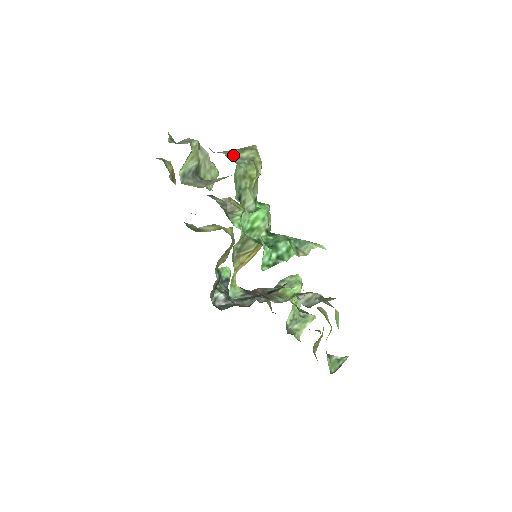
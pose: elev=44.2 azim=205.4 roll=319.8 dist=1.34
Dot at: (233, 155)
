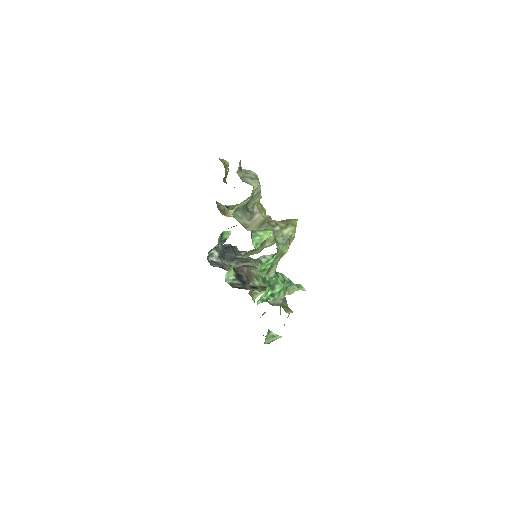
Dot at: (278, 231)
